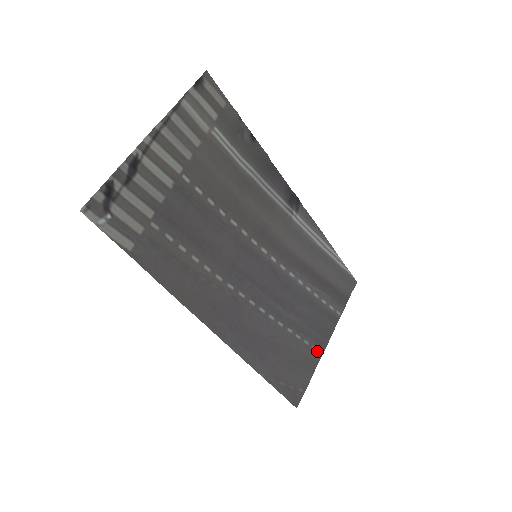
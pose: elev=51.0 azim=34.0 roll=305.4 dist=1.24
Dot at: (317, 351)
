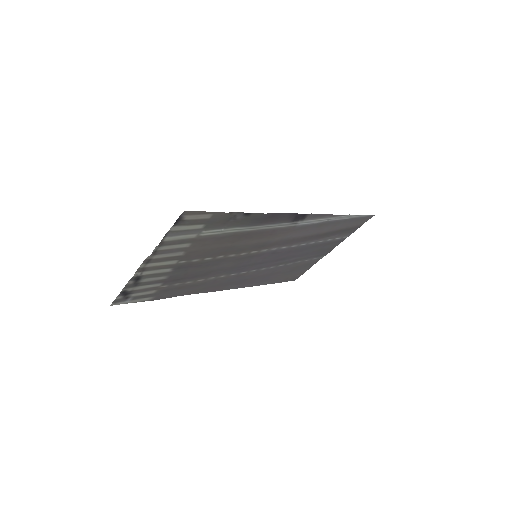
Dot at: (318, 258)
